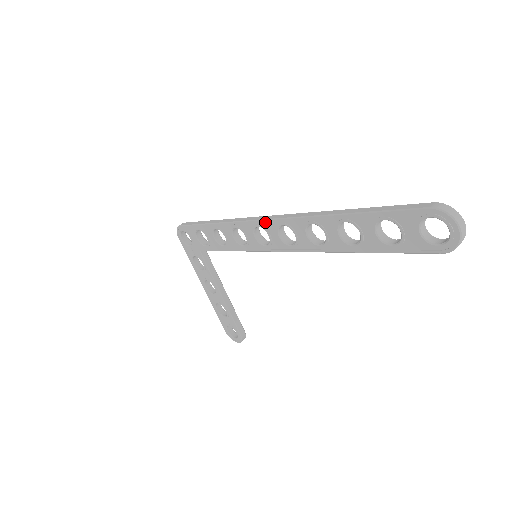
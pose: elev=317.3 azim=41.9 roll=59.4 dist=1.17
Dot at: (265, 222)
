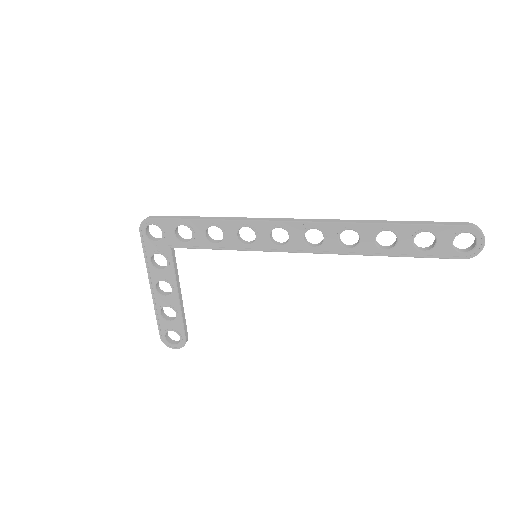
Dot at: (292, 224)
